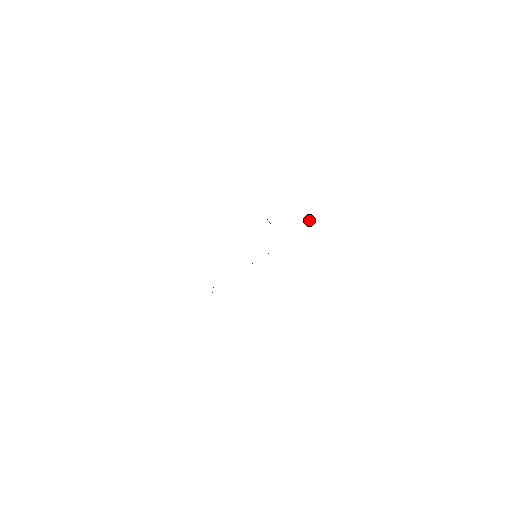
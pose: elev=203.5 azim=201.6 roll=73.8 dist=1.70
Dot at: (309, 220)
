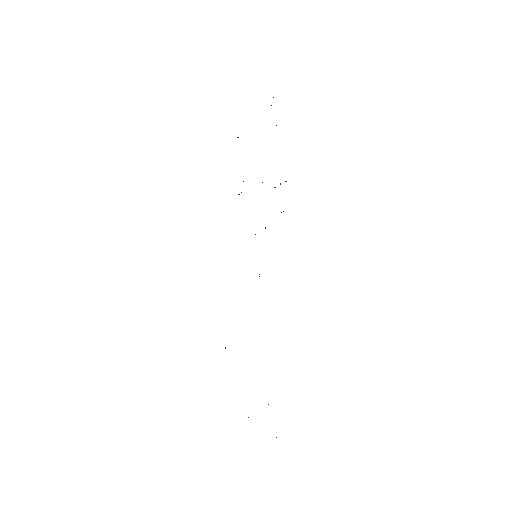
Dot at: (271, 105)
